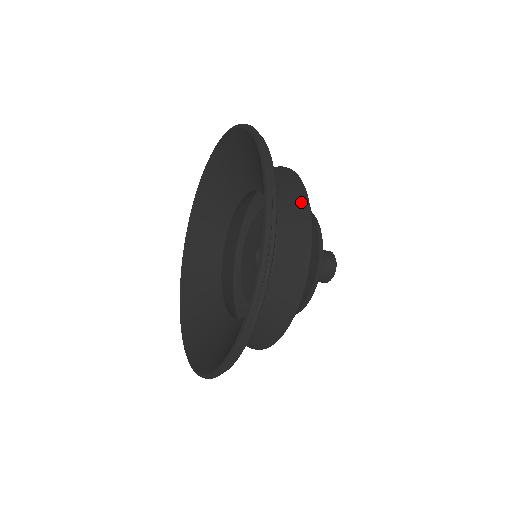
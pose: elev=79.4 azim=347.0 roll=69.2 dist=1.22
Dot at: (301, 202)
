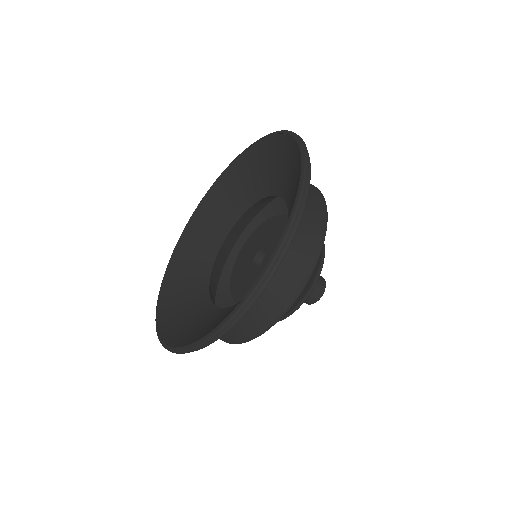
Dot at: occluded
